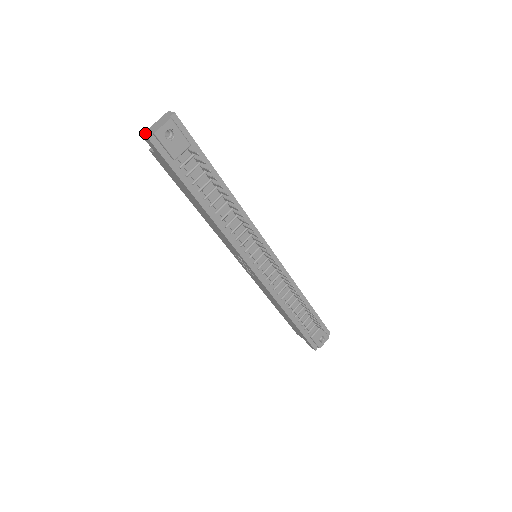
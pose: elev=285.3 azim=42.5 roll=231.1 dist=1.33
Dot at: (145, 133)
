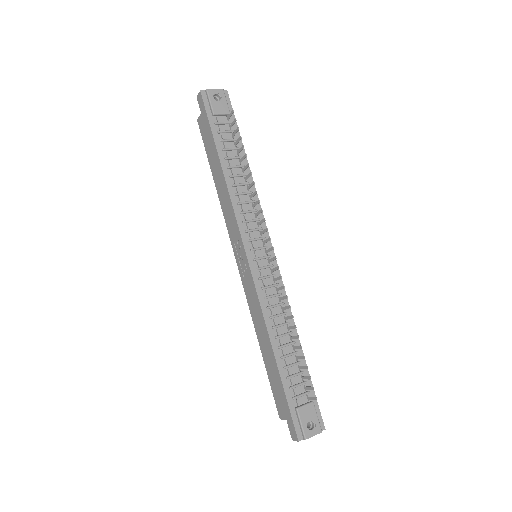
Dot at: occluded
